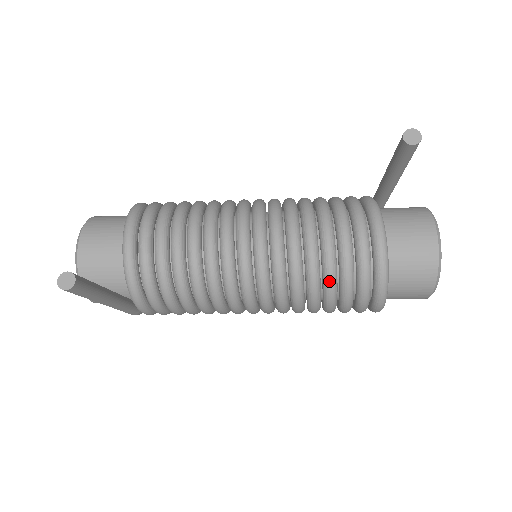
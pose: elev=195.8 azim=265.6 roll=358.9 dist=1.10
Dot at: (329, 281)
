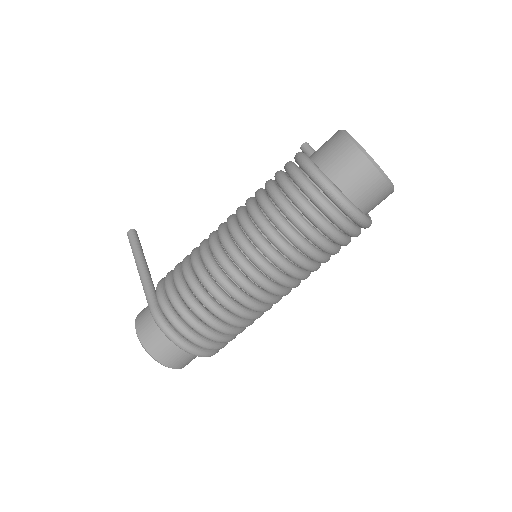
Dot at: occluded
